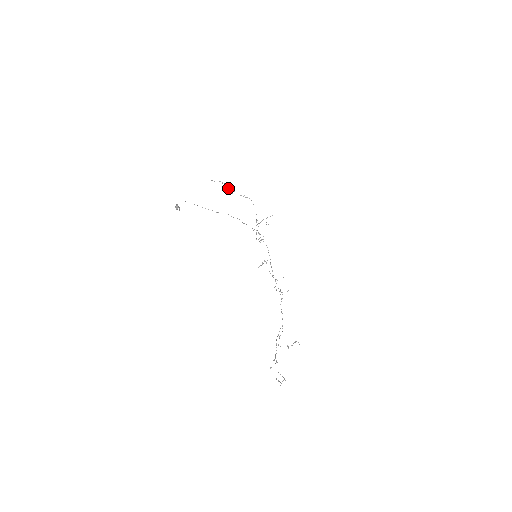
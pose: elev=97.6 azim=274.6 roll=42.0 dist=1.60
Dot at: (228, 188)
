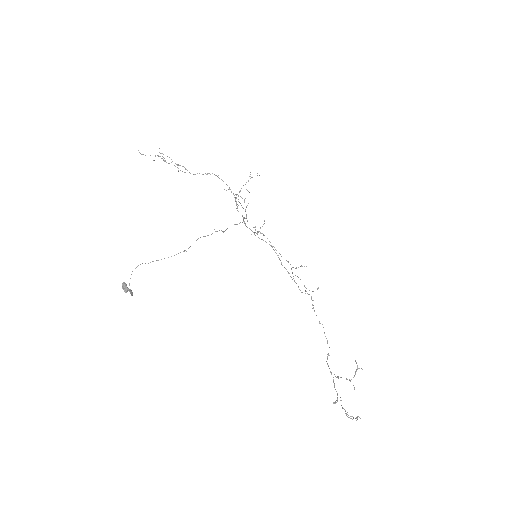
Dot at: occluded
